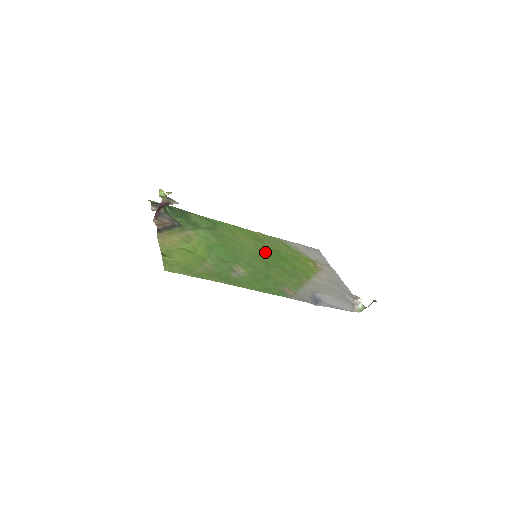
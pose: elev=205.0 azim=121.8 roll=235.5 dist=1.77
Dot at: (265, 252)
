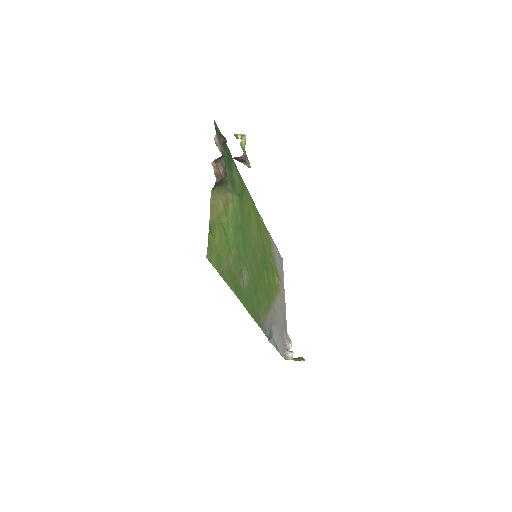
Dot at: (260, 251)
